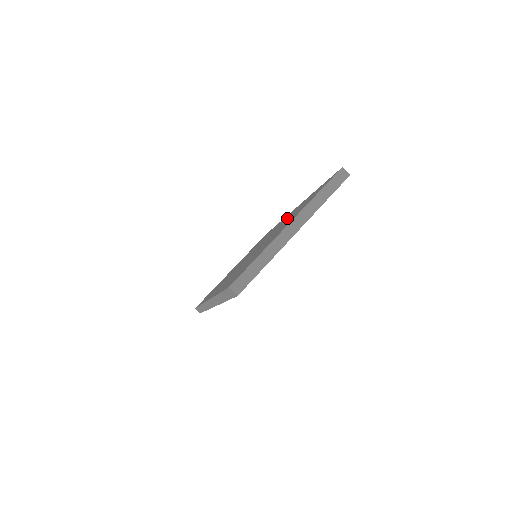
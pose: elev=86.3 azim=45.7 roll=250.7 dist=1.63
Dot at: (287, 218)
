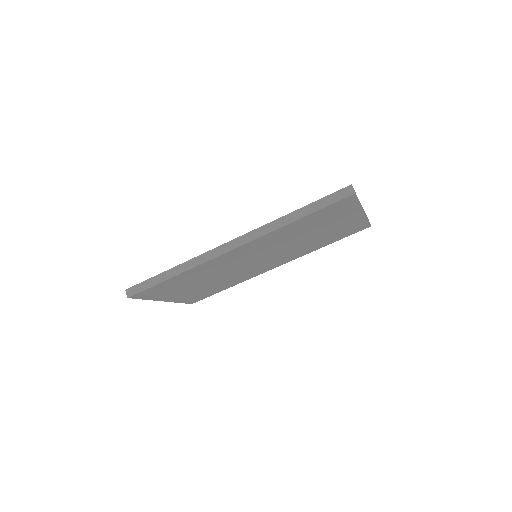
Dot at: occluded
